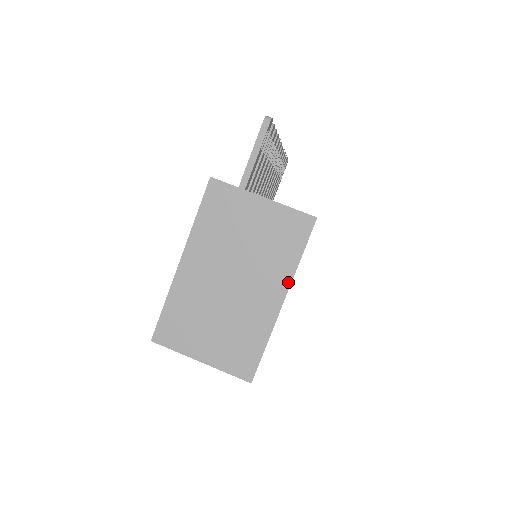
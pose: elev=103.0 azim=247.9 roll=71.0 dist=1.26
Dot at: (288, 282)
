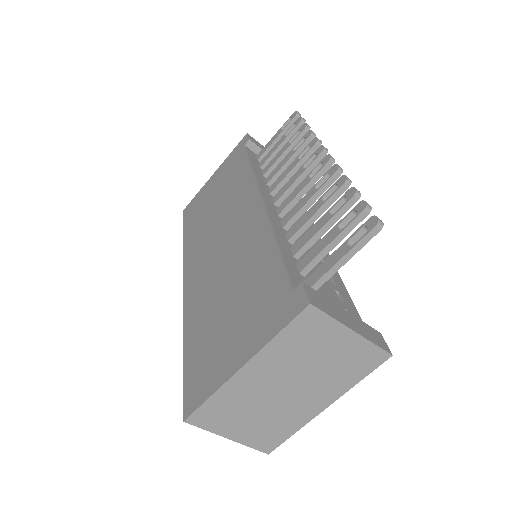
Dot at: (339, 396)
